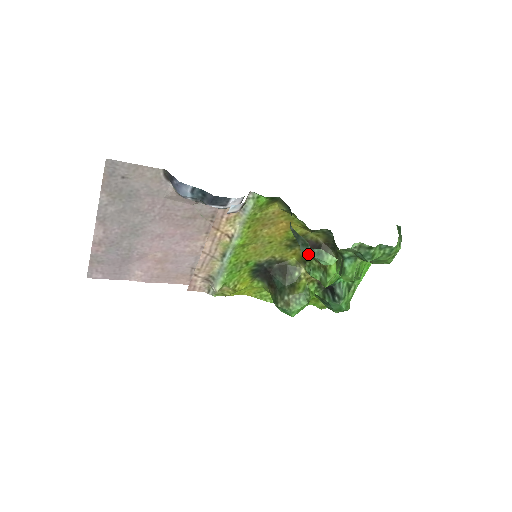
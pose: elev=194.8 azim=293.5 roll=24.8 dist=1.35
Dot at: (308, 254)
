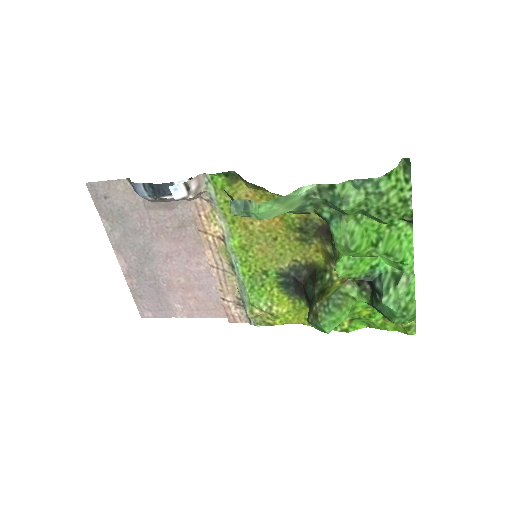
Dot at: (233, 210)
